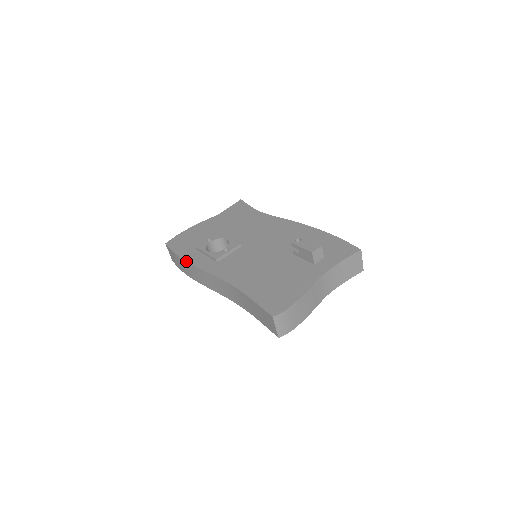
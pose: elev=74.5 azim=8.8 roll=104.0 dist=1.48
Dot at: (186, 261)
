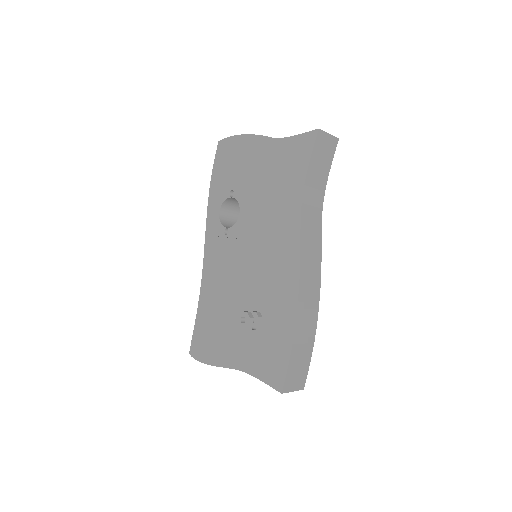
Dot at: (208, 200)
